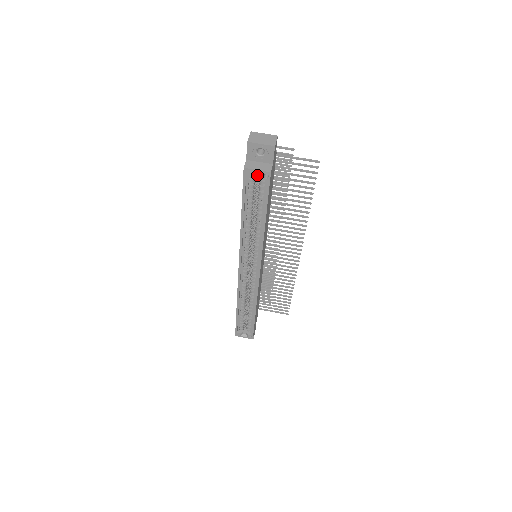
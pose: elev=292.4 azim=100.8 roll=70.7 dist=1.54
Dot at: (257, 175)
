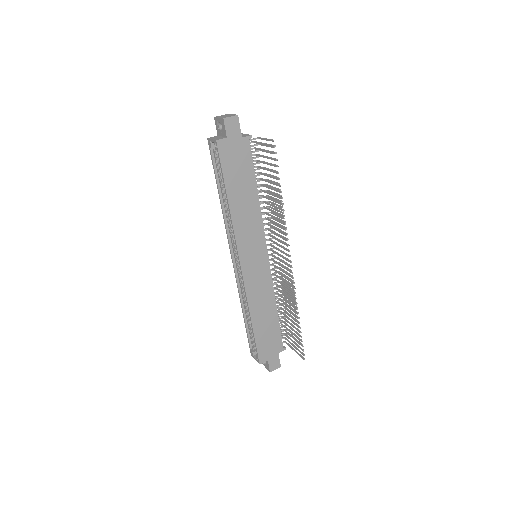
Dot at: occluded
